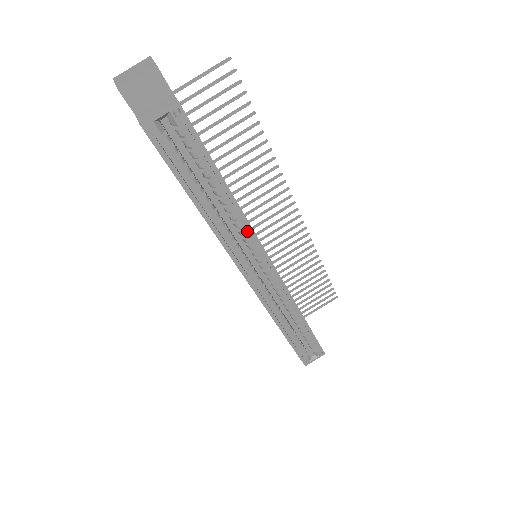
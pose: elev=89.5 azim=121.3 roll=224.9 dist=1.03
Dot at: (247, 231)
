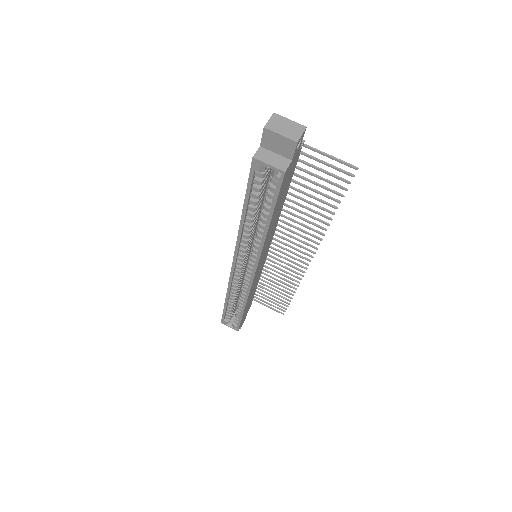
Dot at: (258, 249)
